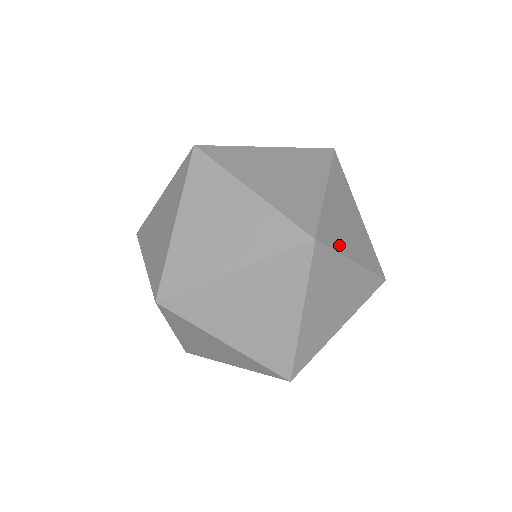
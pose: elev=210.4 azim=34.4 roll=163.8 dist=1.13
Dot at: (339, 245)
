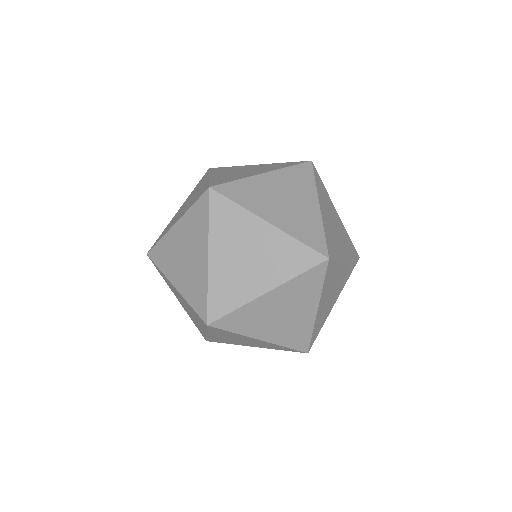
Dot at: (239, 178)
